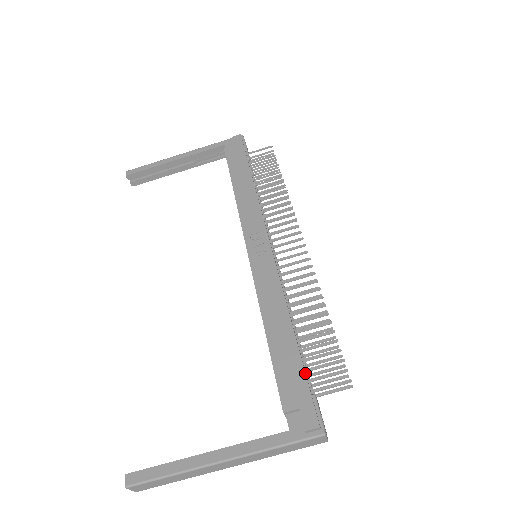
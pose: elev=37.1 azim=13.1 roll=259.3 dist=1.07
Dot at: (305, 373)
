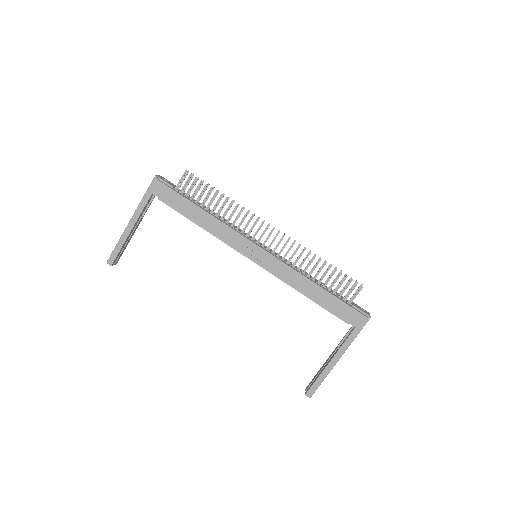
Dot at: (343, 301)
